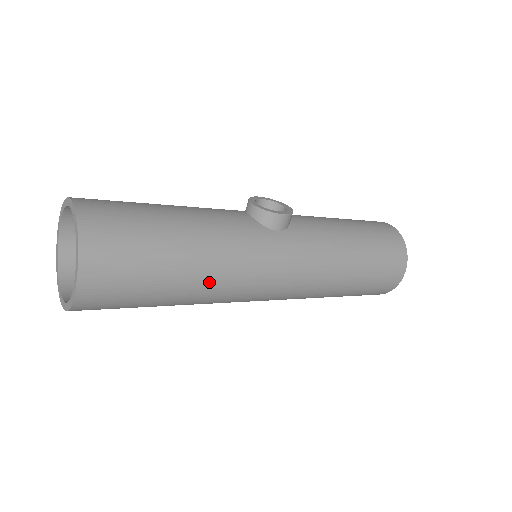
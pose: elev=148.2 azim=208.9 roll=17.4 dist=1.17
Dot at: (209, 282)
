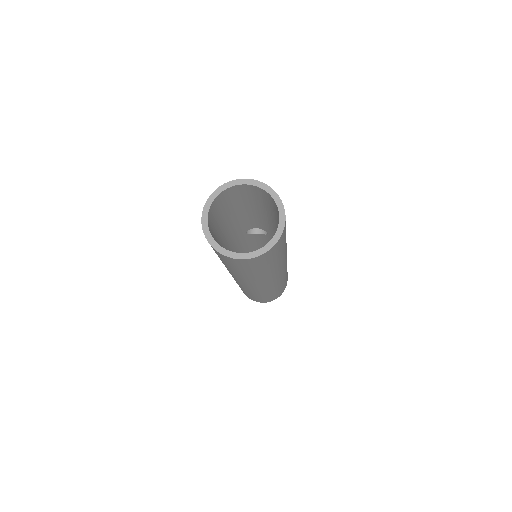
Dot at: (286, 246)
